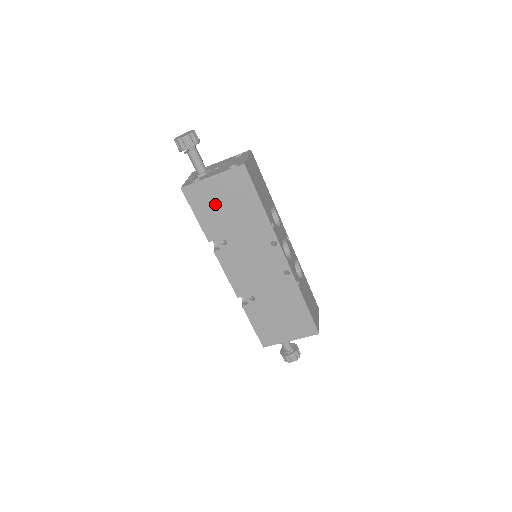
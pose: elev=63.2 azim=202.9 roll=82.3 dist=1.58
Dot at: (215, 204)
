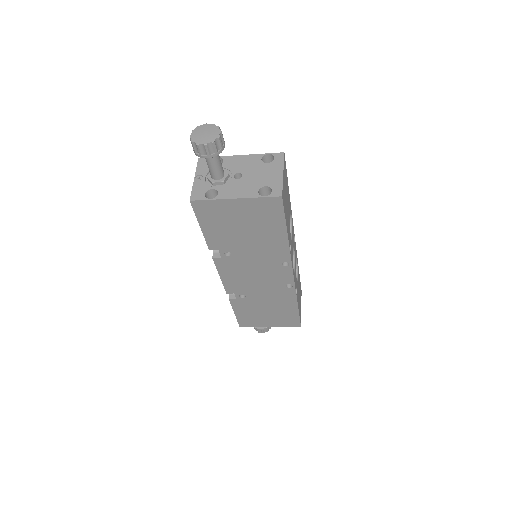
Dot at: (230, 222)
